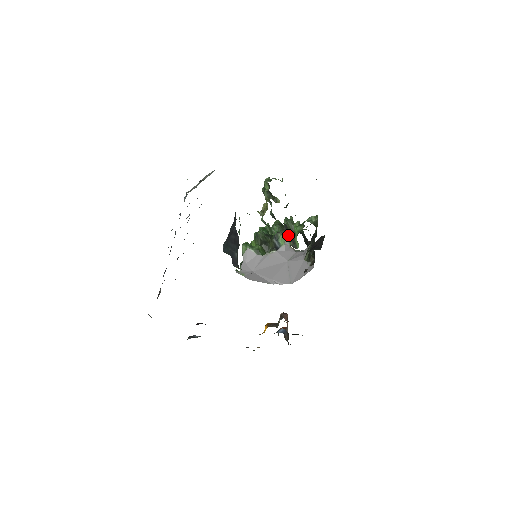
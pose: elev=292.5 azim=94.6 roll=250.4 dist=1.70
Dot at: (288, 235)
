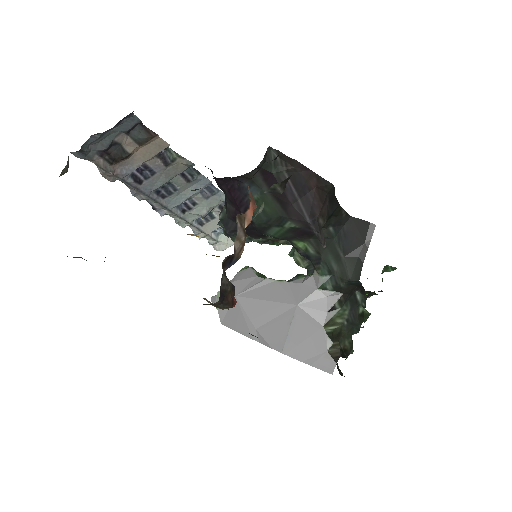
Dot at: occluded
